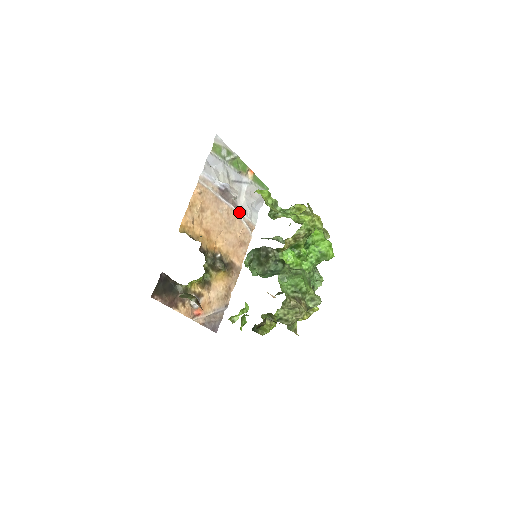
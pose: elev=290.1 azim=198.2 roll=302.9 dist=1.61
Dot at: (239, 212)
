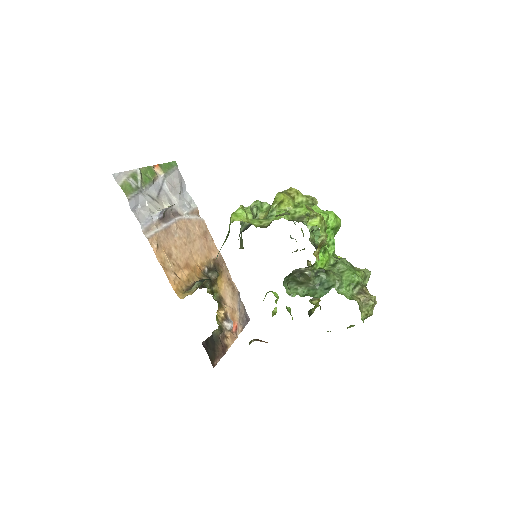
Dot at: (182, 214)
